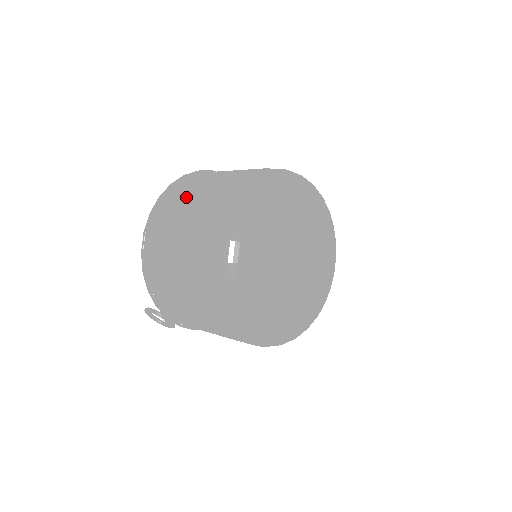
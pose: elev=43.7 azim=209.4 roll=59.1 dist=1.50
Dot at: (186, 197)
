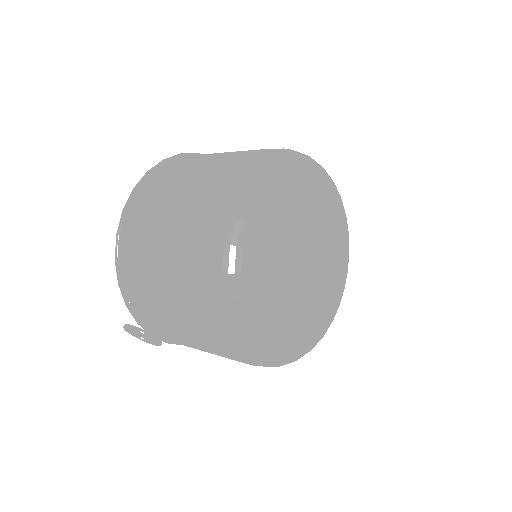
Dot at: (168, 189)
